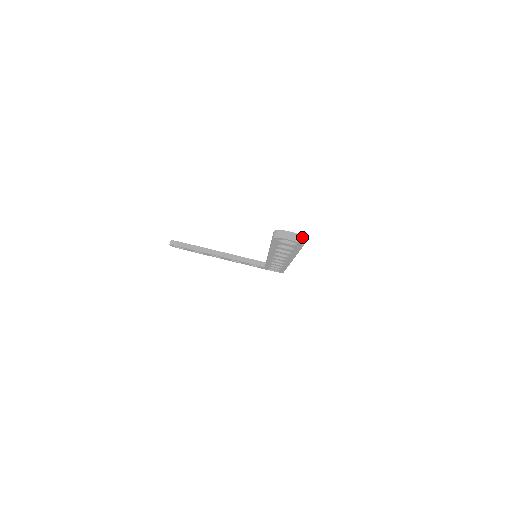
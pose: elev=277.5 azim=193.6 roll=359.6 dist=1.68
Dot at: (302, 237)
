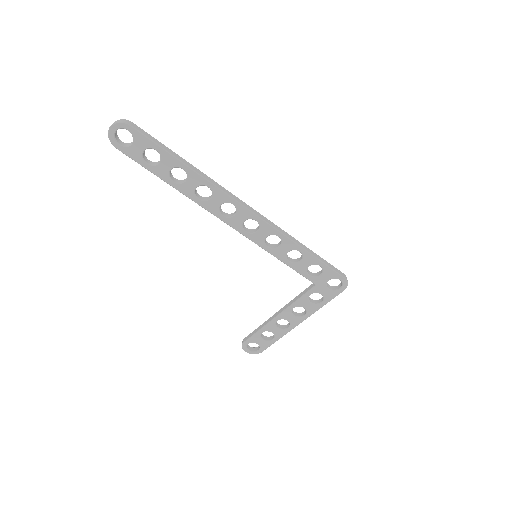
Dot at: (122, 120)
